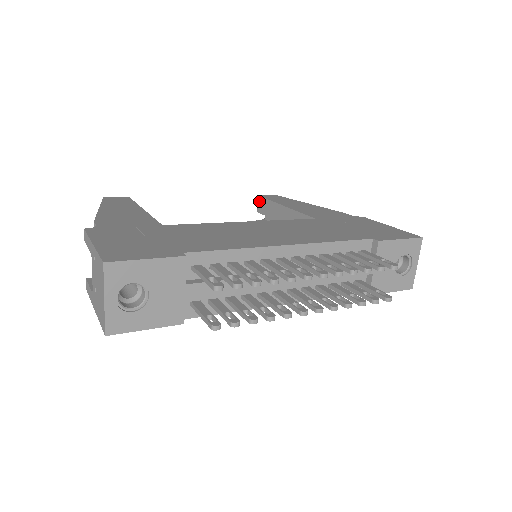
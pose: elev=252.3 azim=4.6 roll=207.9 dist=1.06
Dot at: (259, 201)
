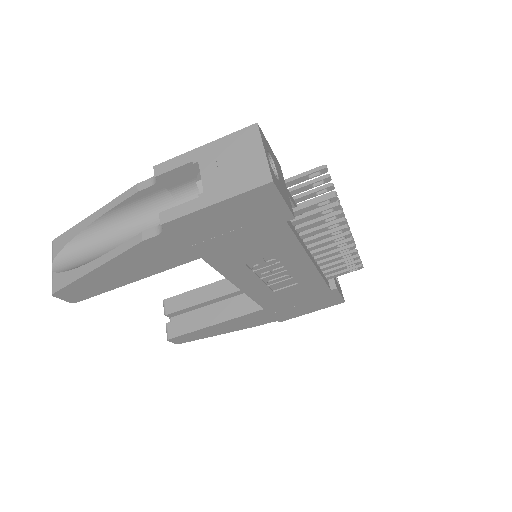
Dot at: (167, 303)
